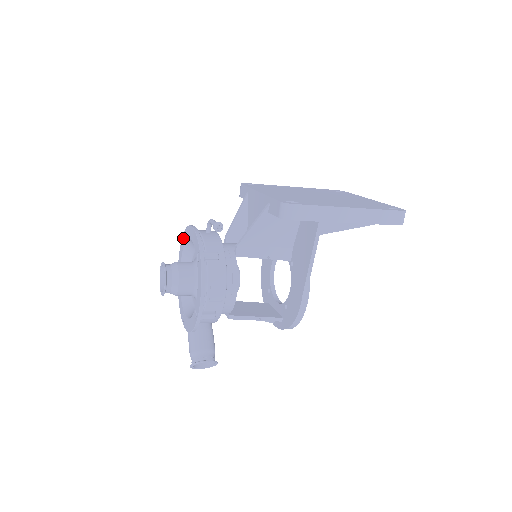
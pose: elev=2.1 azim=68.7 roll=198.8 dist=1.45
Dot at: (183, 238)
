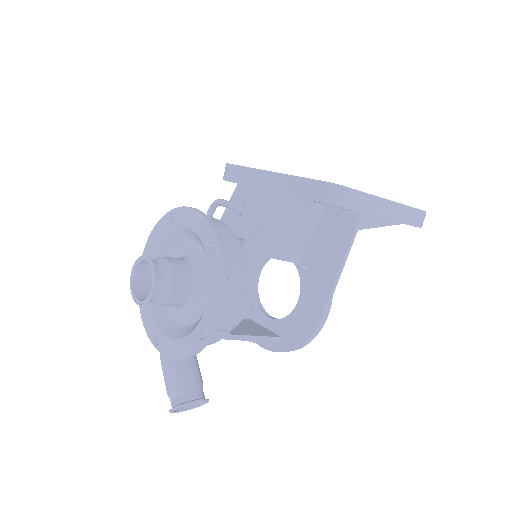
Dot at: (159, 226)
